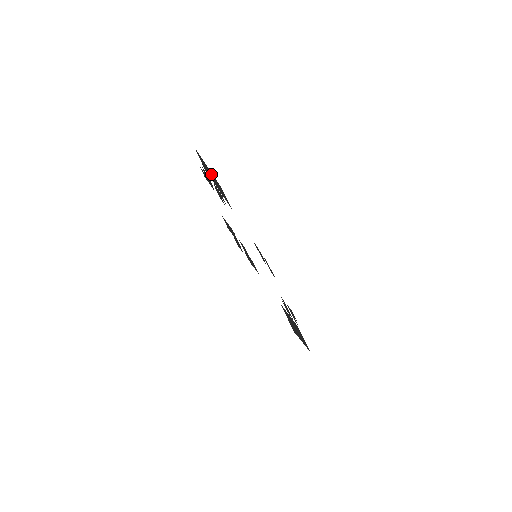
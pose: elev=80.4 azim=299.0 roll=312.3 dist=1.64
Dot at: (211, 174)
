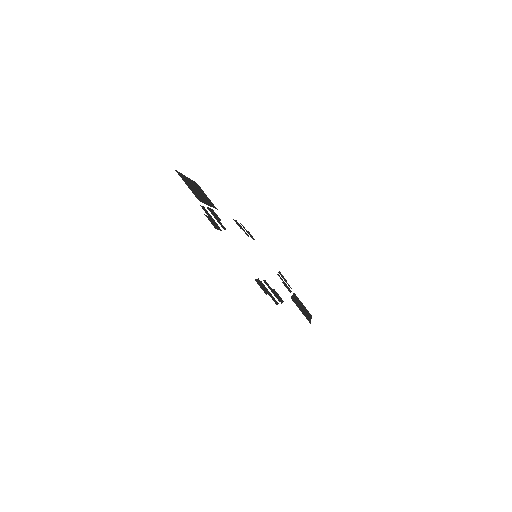
Dot at: (192, 184)
